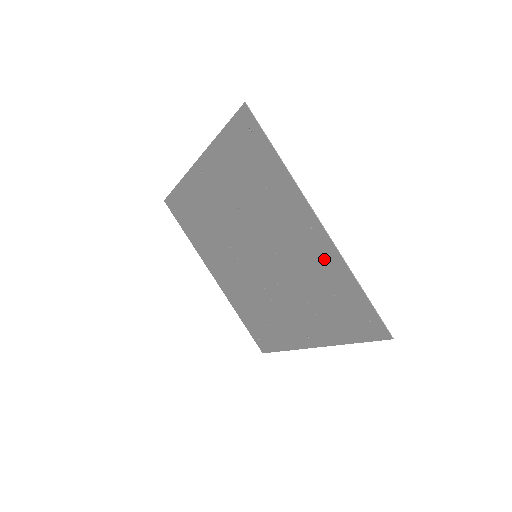
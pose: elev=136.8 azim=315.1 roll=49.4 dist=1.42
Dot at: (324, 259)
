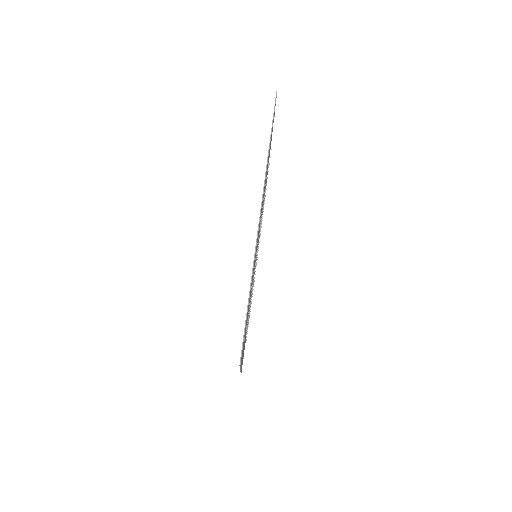
Dot at: occluded
